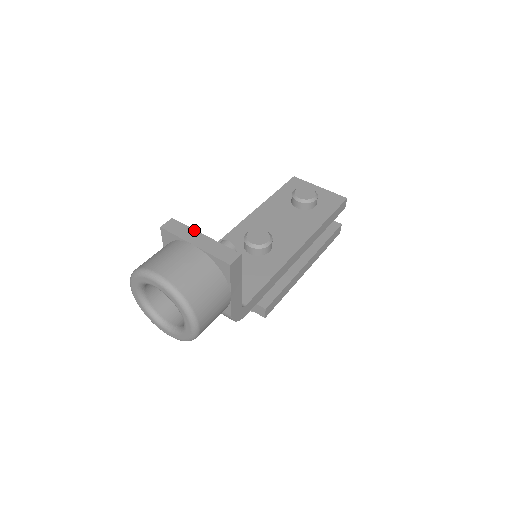
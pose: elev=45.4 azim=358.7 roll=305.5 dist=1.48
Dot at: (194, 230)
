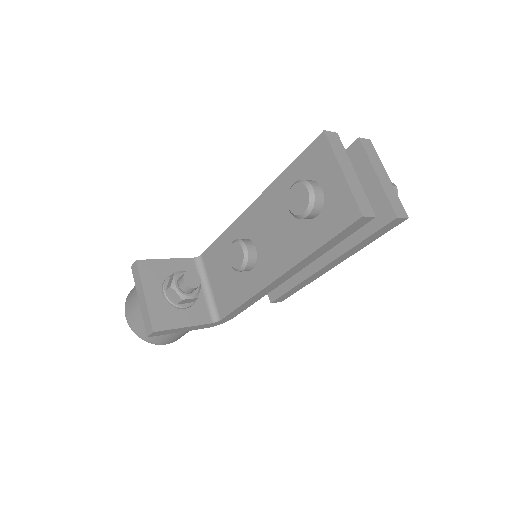
Dot at: (141, 284)
